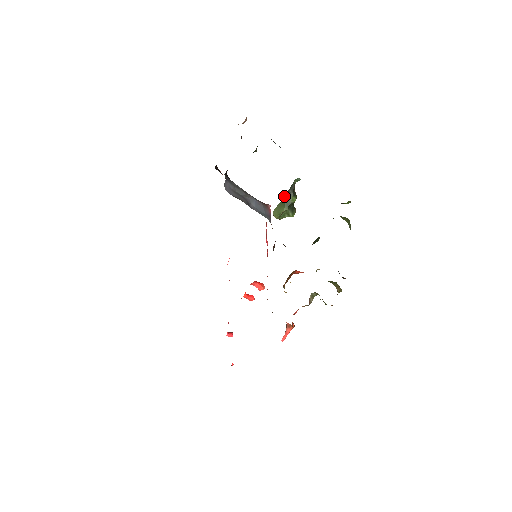
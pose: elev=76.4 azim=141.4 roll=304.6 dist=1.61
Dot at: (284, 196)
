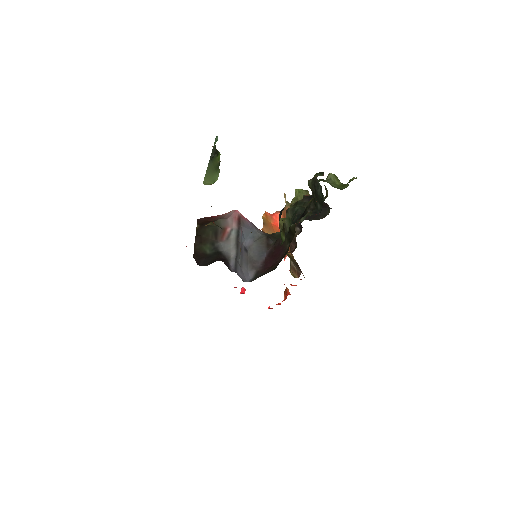
Dot at: (208, 164)
